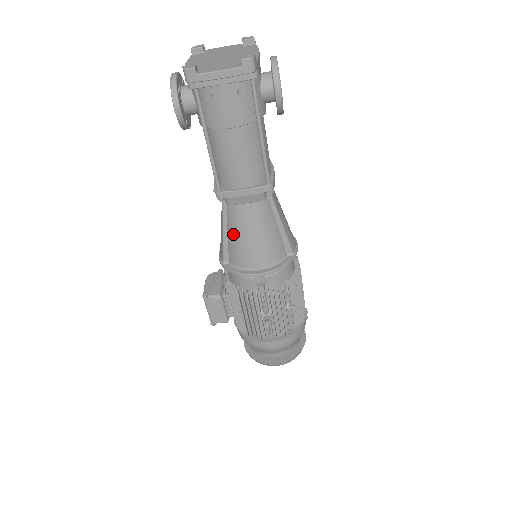
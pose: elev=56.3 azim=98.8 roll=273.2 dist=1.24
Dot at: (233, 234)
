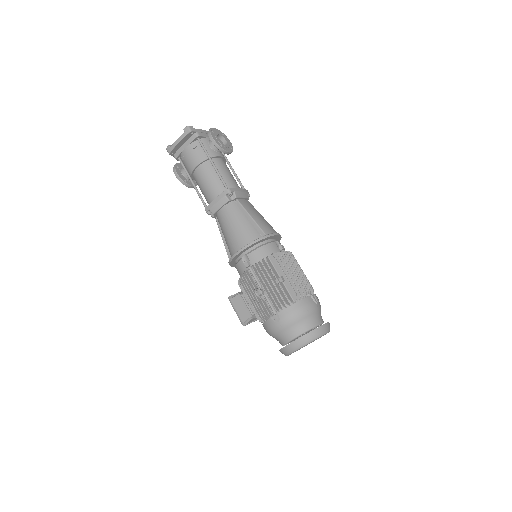
Dot at: (224, 235)
